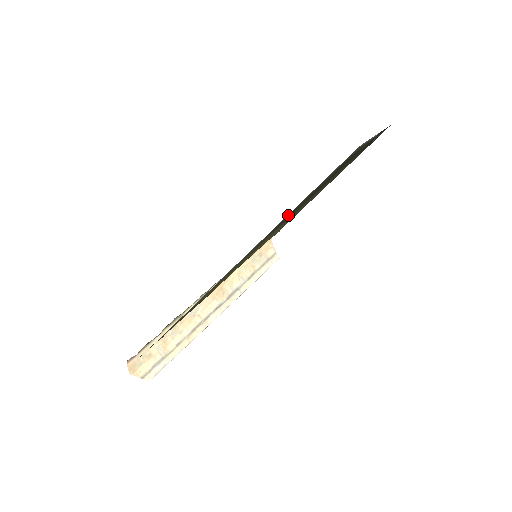
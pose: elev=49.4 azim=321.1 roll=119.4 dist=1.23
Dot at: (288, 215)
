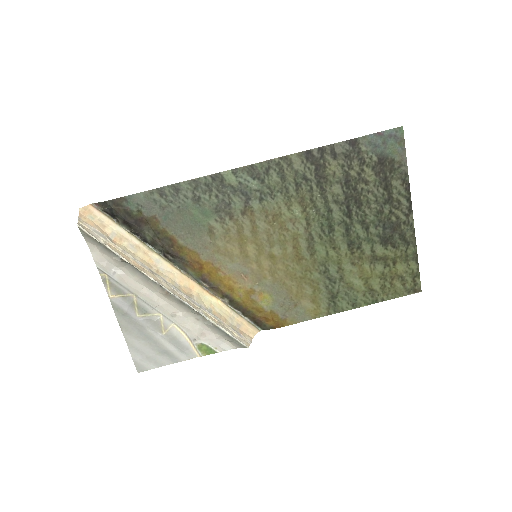
Dot at: (328, 161)
